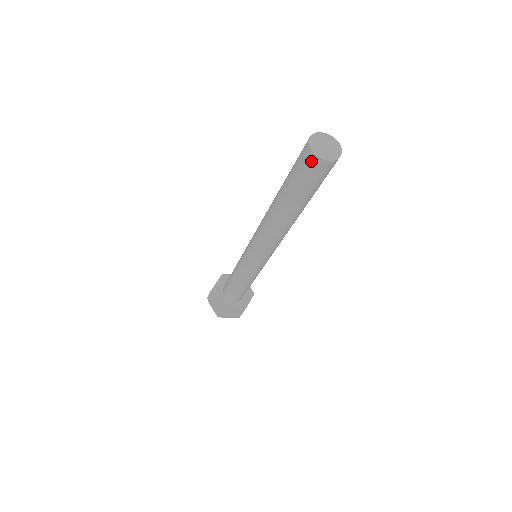
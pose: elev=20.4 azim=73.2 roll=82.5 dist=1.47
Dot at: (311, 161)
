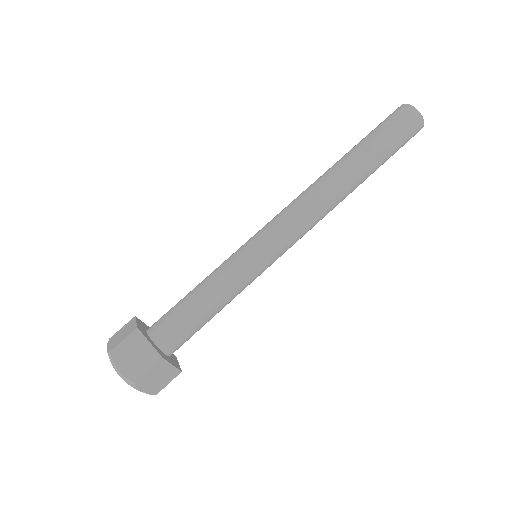
Dot at: (413, 118)
